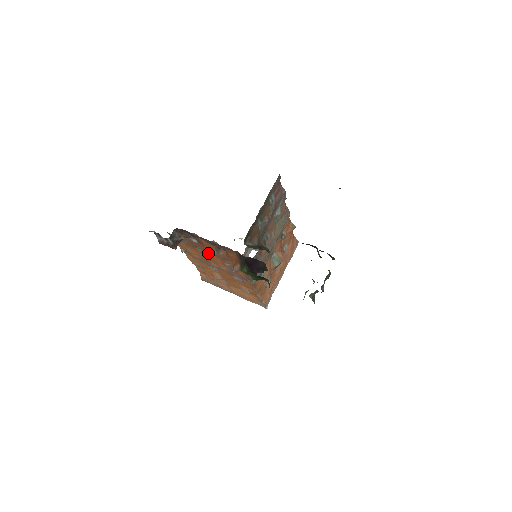
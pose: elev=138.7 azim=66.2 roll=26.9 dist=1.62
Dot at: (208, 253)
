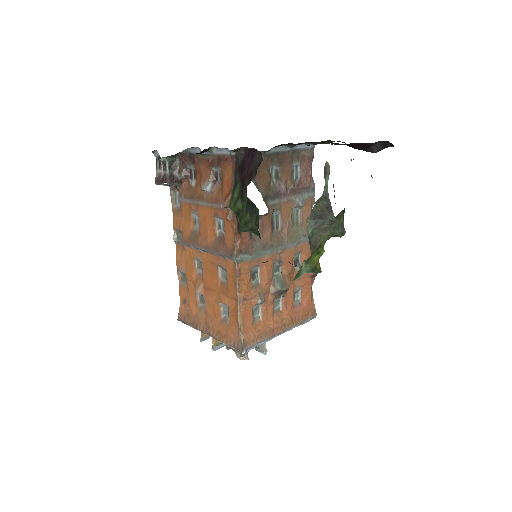
Dot at: (201, 209)
